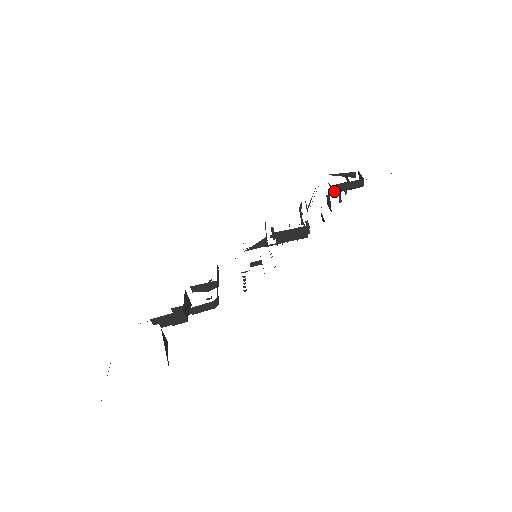
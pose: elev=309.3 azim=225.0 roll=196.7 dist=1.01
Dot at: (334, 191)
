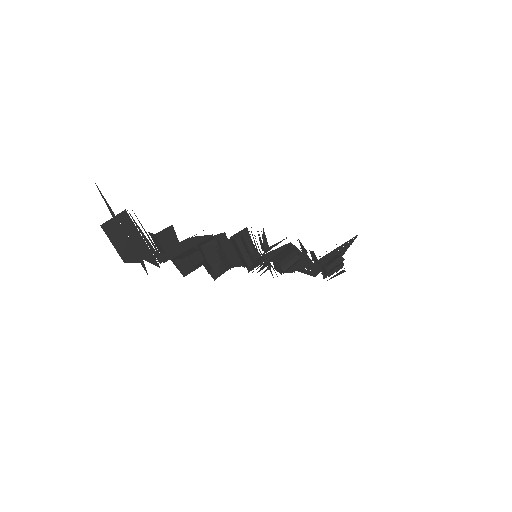
Dot at: (323, 266)
